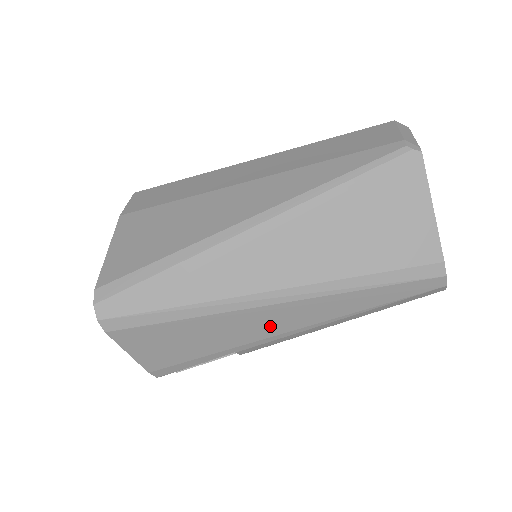
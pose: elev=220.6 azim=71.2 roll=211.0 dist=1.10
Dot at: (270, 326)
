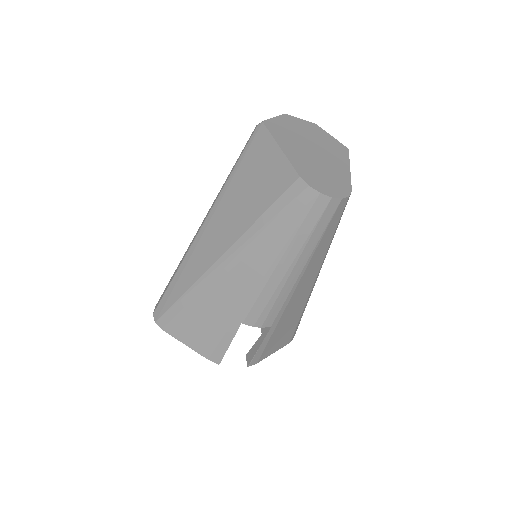
Dot at: (239, 289)
